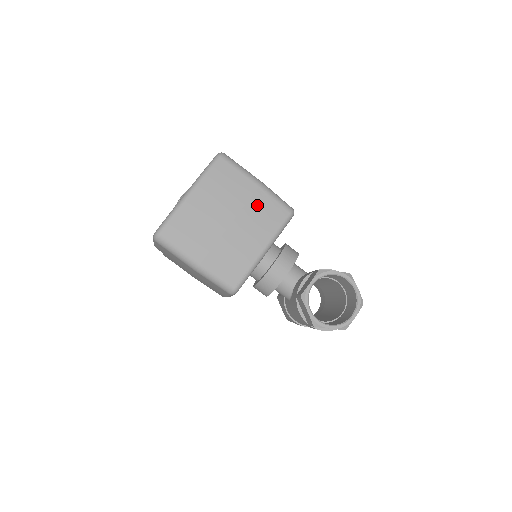
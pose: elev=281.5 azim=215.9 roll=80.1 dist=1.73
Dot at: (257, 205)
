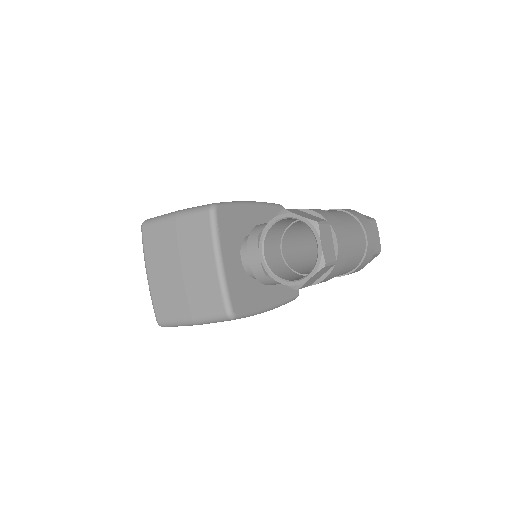
Dot at: (185, 234)
